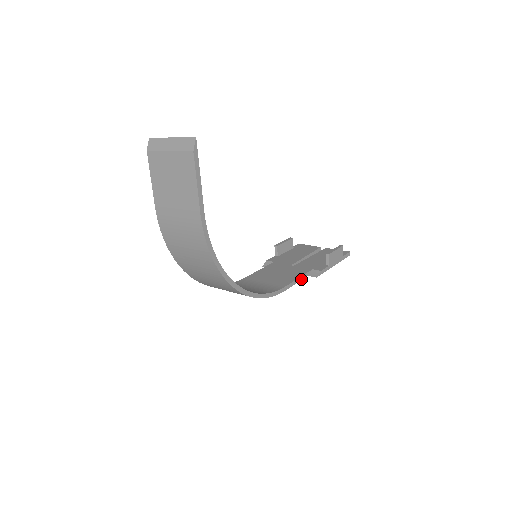
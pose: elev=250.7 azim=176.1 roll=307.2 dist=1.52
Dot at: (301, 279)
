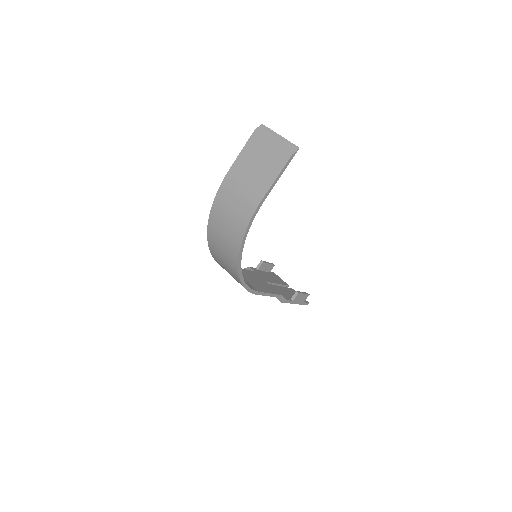
Dot at: (271, 295)
